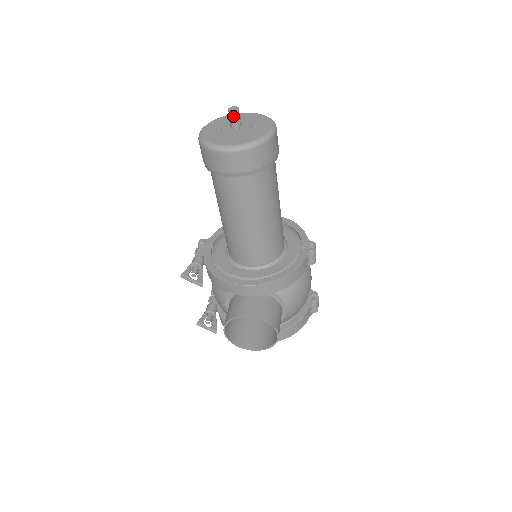
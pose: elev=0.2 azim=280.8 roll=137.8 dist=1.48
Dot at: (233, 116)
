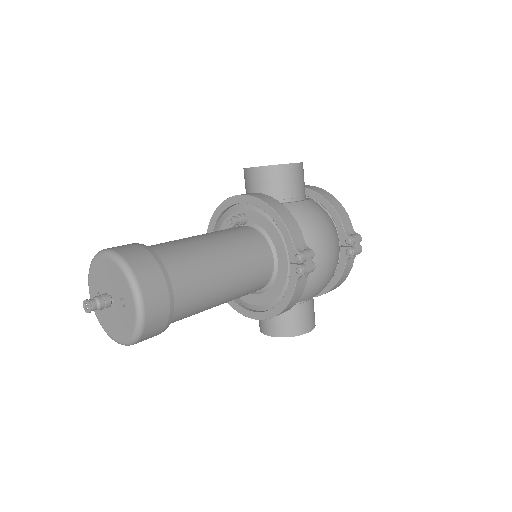
Dot at: occluded
